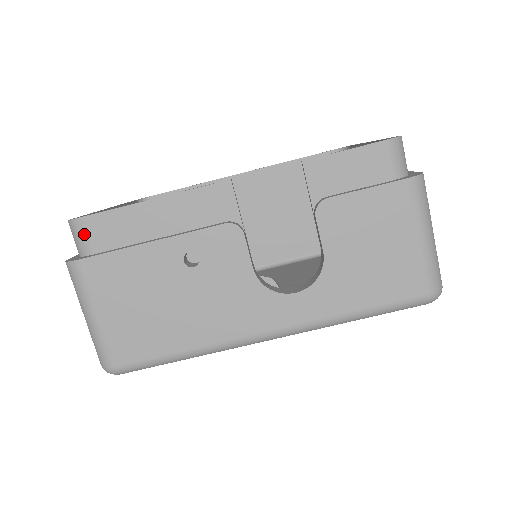
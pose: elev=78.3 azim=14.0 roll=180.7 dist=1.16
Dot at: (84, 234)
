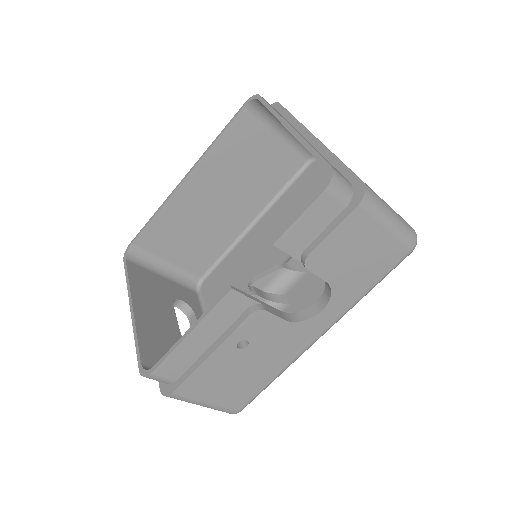
Dot at: (161, 378)
